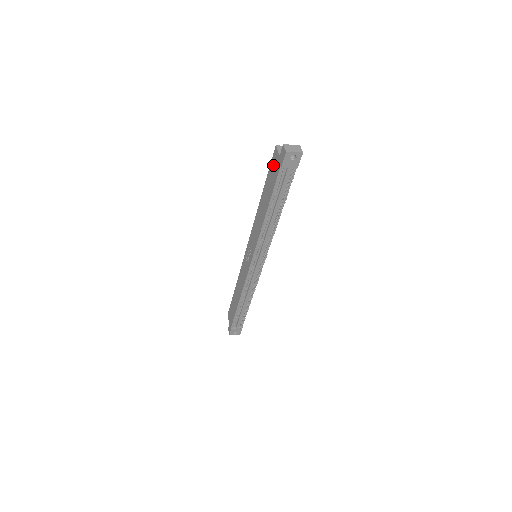
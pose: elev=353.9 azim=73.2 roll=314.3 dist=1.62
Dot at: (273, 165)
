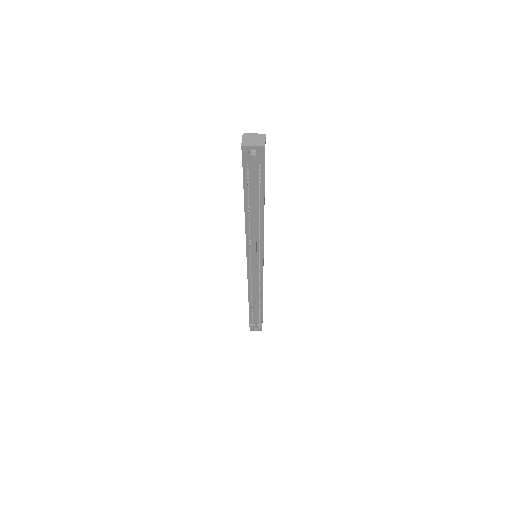
Dot at: occluded
